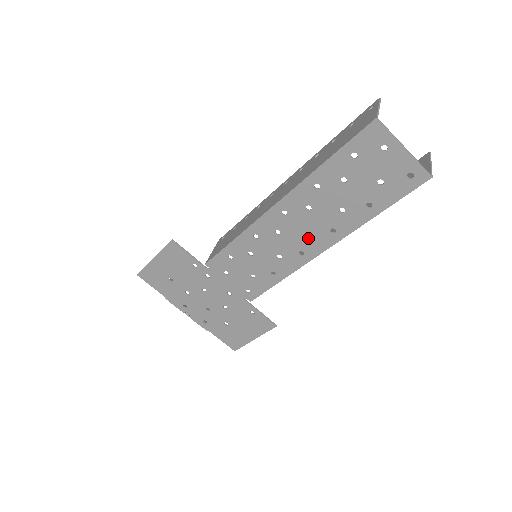
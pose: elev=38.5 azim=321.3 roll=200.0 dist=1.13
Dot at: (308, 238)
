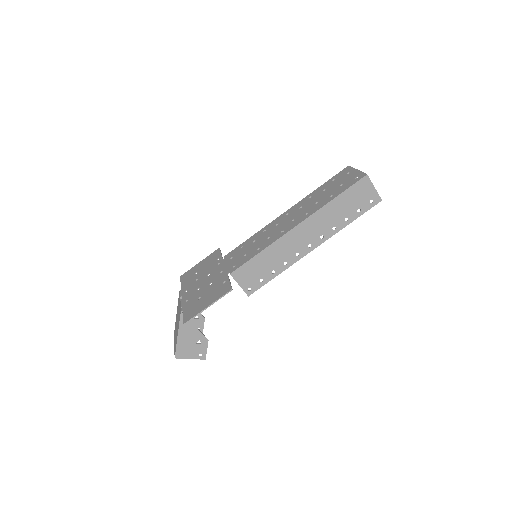
Dot at: (291, 222)
